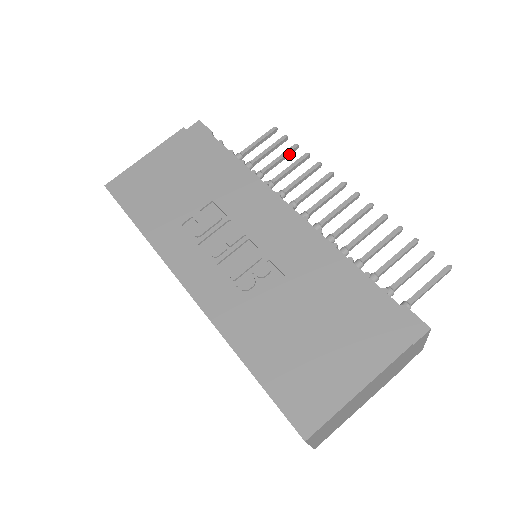
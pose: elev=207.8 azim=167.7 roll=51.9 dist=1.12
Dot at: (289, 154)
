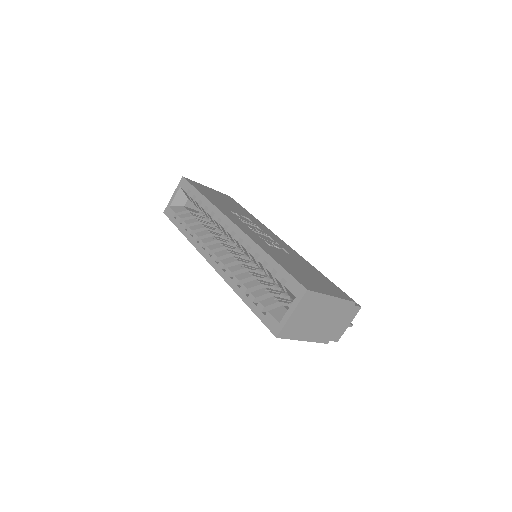
Dot at: occluded
